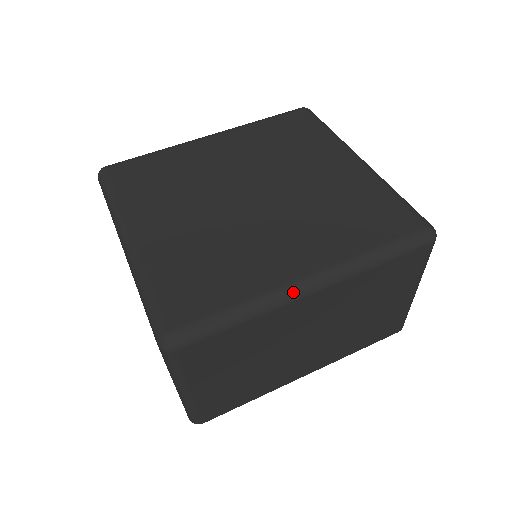
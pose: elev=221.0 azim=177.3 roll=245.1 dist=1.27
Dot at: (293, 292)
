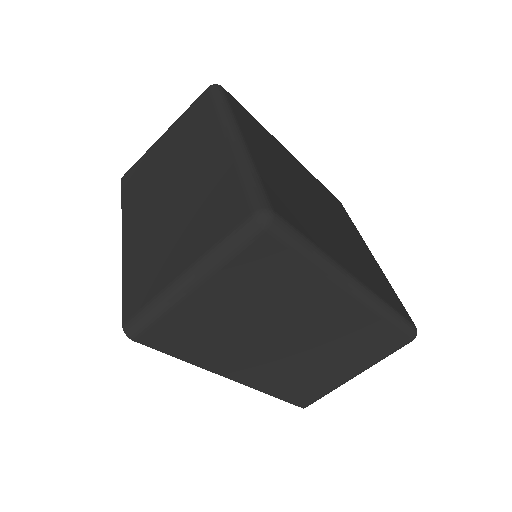
Dot at: (347, 279)
